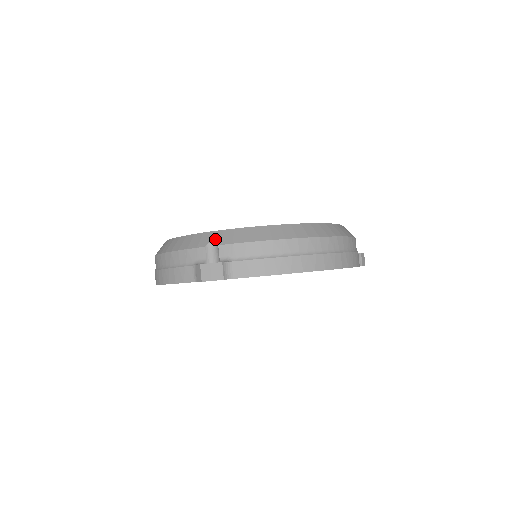
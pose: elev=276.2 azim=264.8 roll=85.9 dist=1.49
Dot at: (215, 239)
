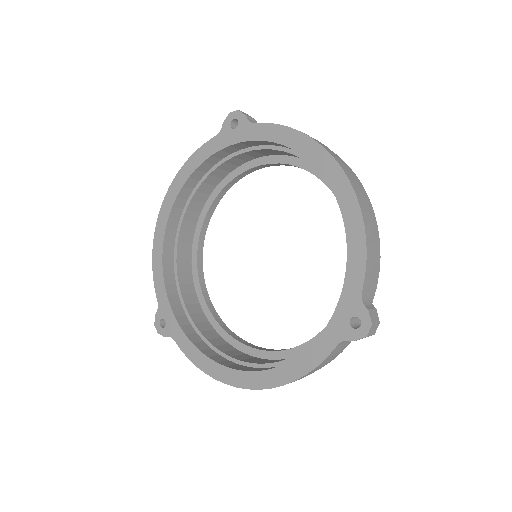
Dot at: occluded
